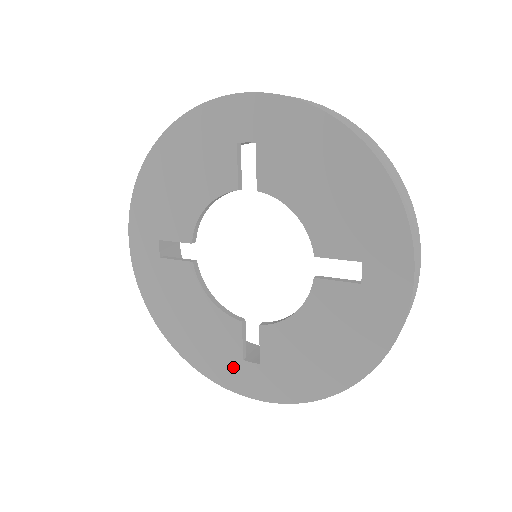
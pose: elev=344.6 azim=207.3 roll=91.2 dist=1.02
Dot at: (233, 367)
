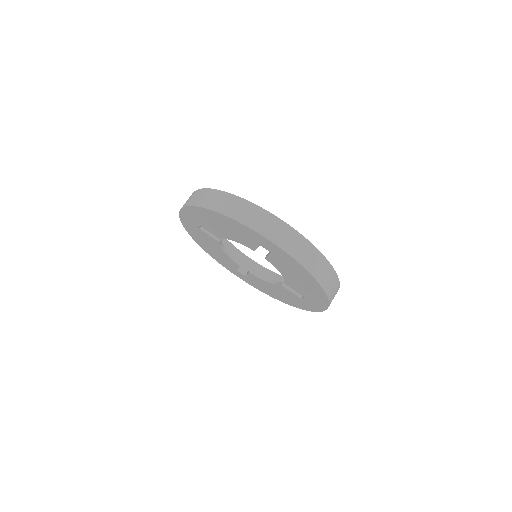
Dot at: (231, 268)
